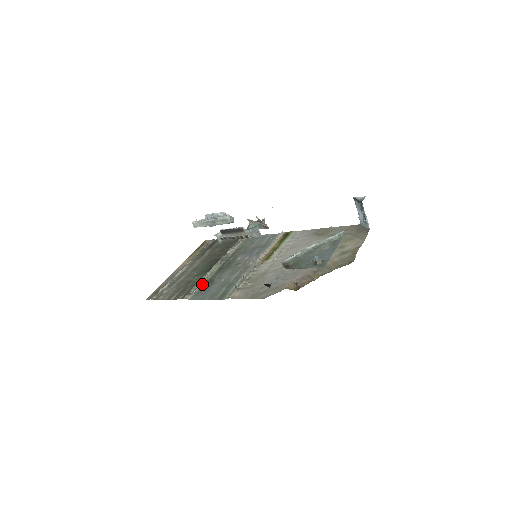
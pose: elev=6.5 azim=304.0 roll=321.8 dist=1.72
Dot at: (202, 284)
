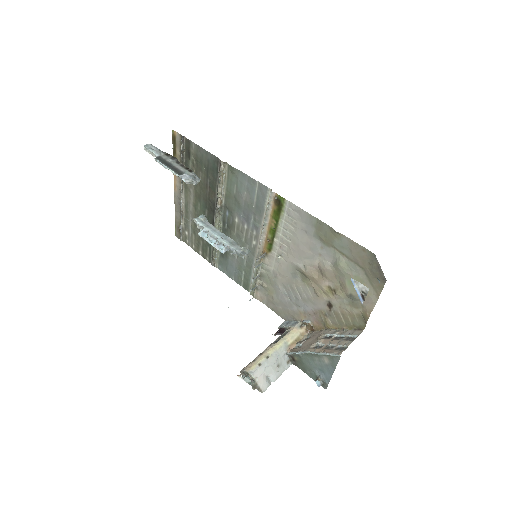
Dot at: (218, 250)
